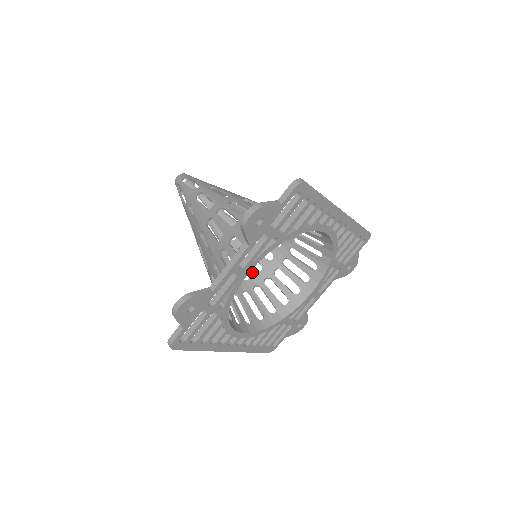
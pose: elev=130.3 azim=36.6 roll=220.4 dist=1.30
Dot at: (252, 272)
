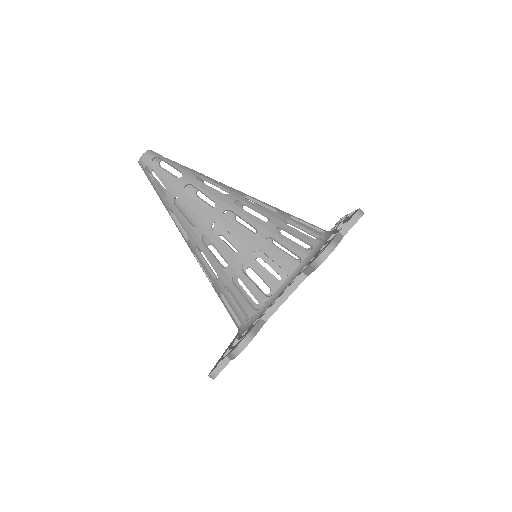
Dot at: occluded
